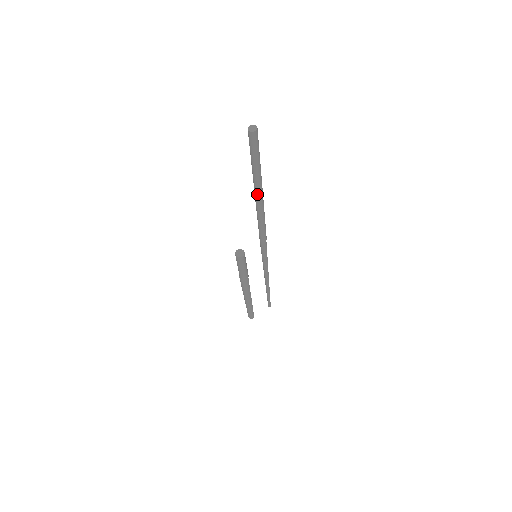
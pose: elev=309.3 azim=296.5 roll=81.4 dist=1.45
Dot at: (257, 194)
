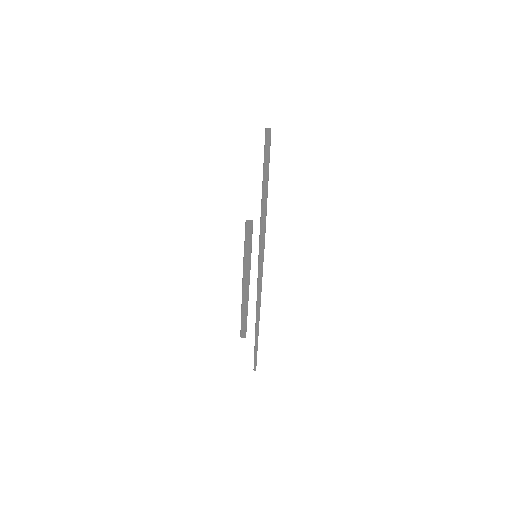
Dot at: (264, 188)
